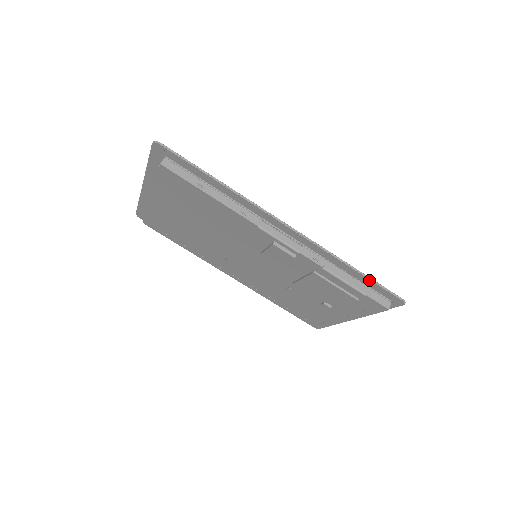
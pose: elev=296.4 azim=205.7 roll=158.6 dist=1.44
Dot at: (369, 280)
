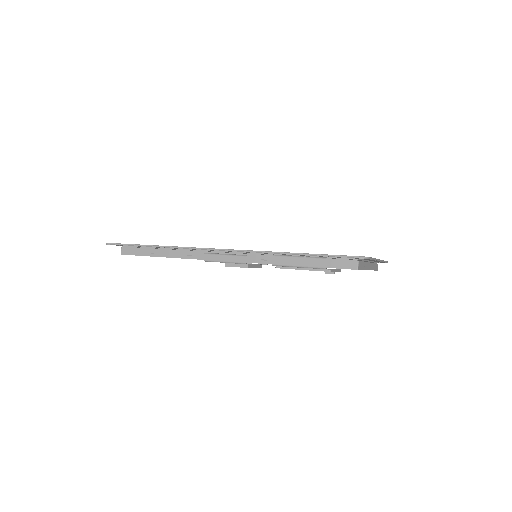
Dot at: occluded
